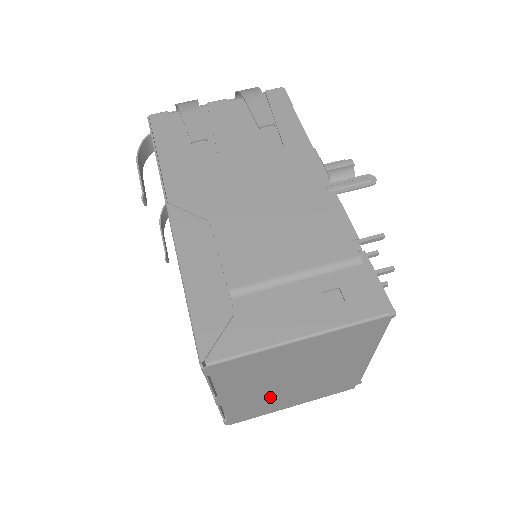
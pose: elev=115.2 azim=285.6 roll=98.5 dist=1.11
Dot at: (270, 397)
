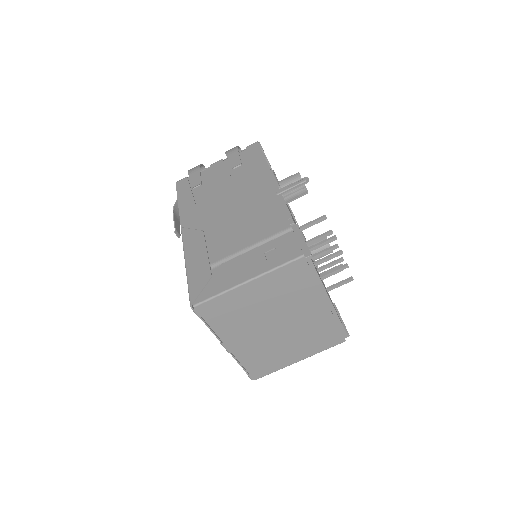
Dot at: (268, 346)
